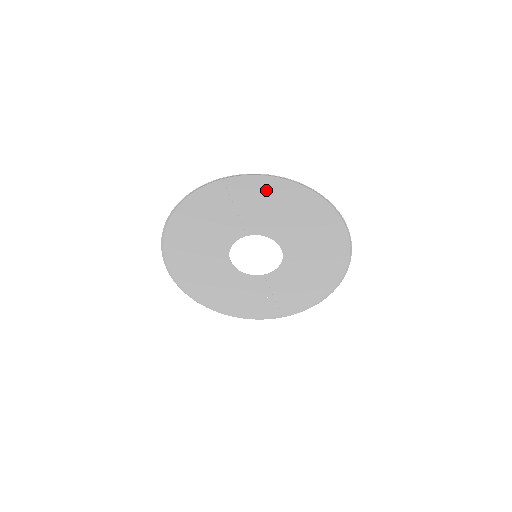
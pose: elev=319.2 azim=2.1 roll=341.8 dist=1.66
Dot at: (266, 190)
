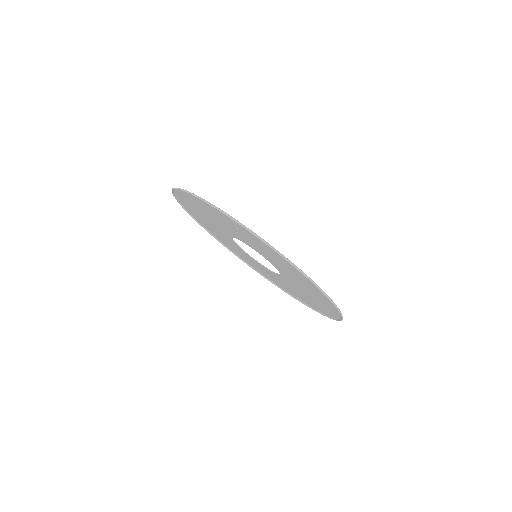
Dot at: (271, 250)
